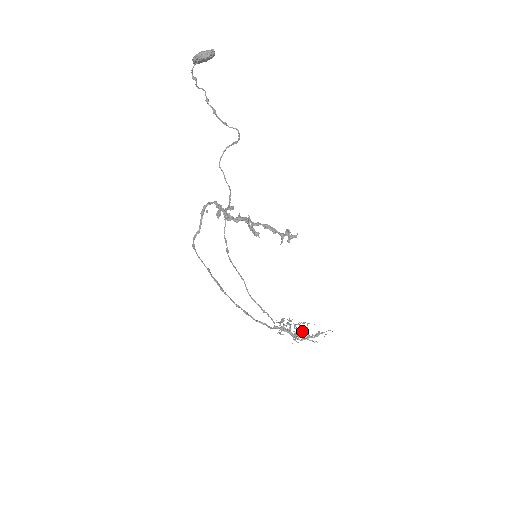
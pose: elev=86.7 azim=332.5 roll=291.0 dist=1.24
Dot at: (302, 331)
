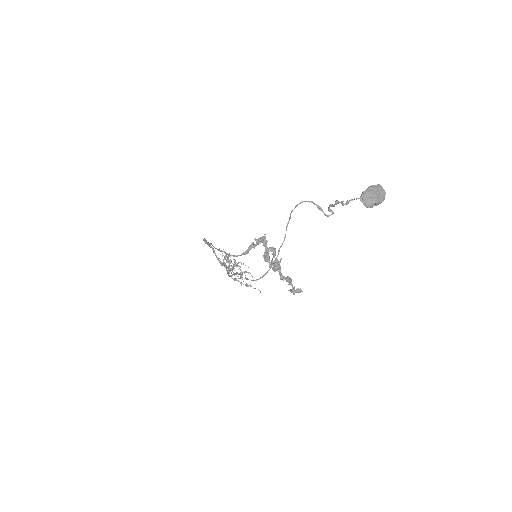
Dot at: (236, 266)
